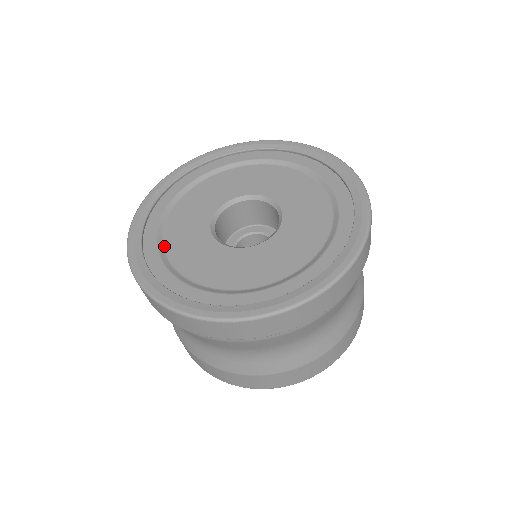
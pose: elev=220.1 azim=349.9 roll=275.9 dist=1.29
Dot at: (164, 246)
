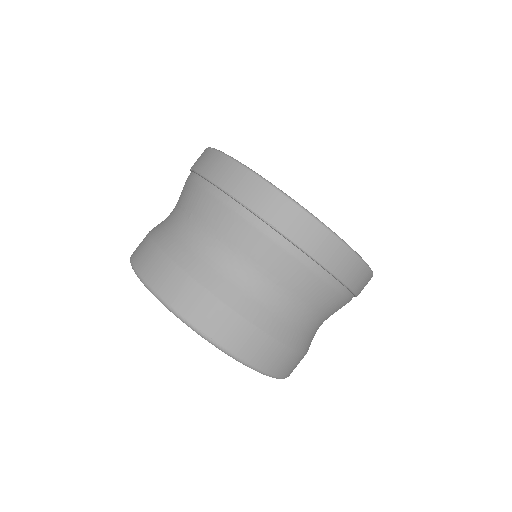
Dot at: occluded
